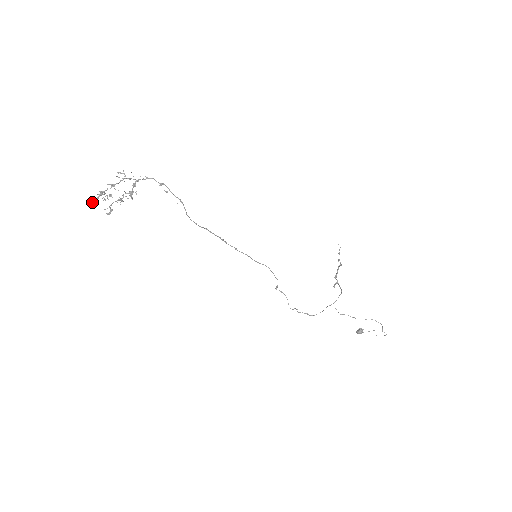
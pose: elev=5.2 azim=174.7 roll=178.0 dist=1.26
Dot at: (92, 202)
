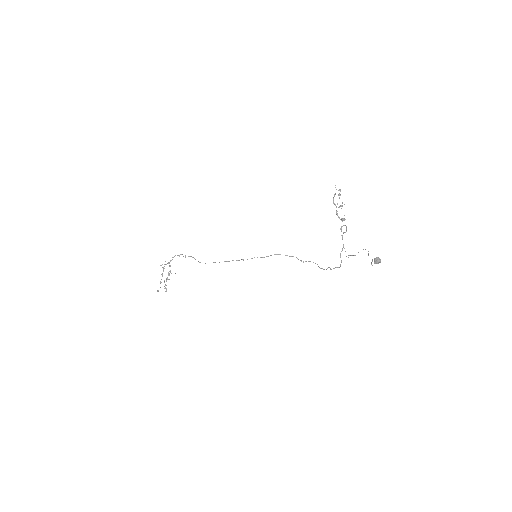
Dot at: occluded
